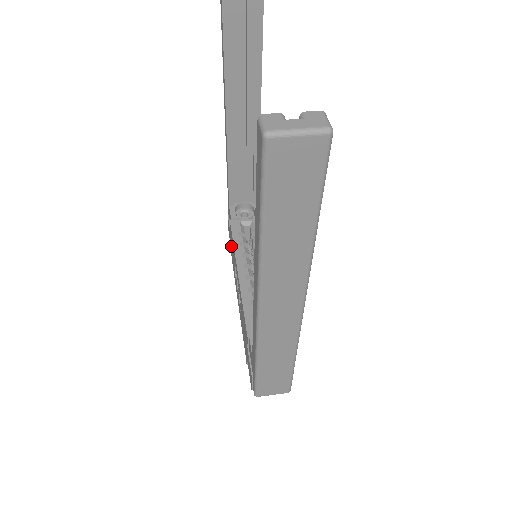
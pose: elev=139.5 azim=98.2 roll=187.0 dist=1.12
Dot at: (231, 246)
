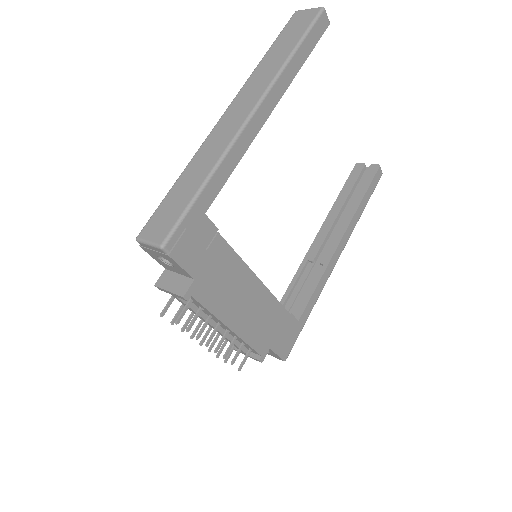
Dot at: occluded
